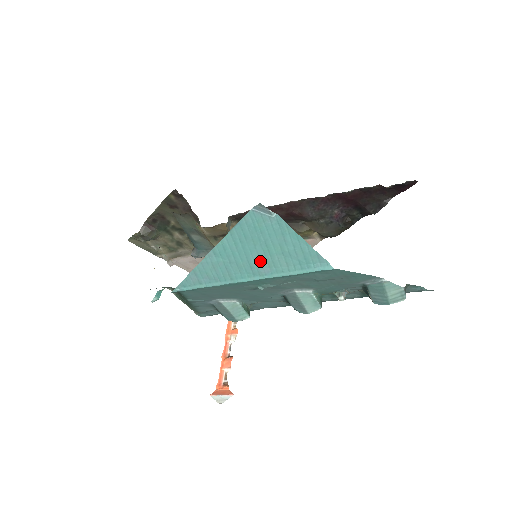
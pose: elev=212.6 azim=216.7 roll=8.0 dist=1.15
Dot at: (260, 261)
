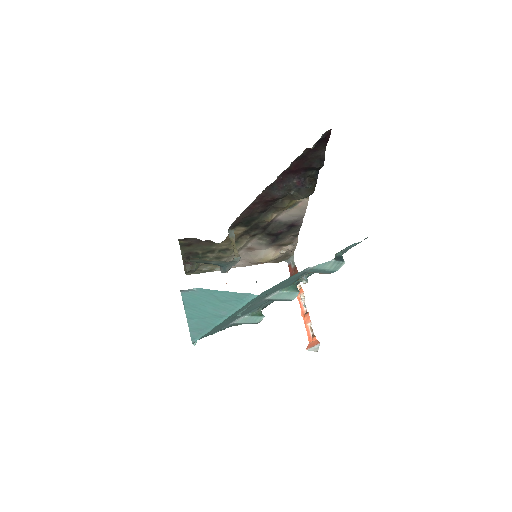
Dot at: (216, 311)
